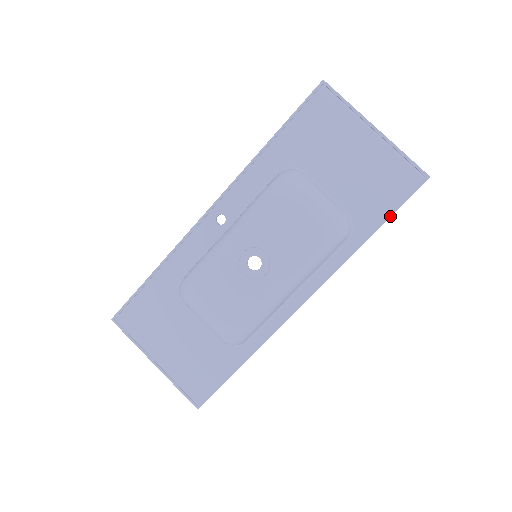
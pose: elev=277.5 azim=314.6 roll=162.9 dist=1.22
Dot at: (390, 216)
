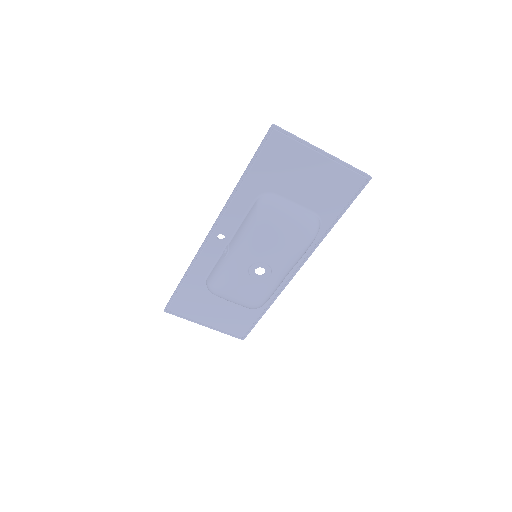
Dot at: occluded
